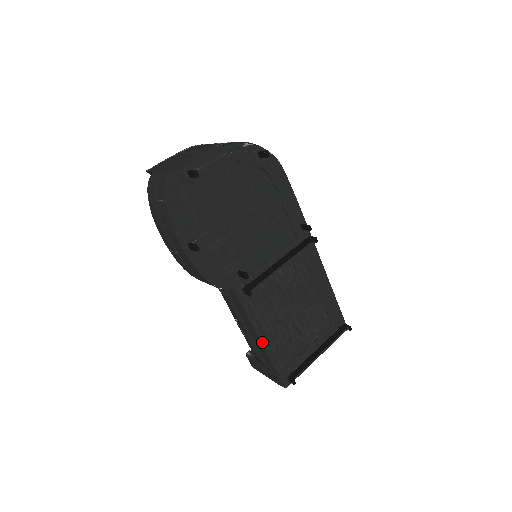
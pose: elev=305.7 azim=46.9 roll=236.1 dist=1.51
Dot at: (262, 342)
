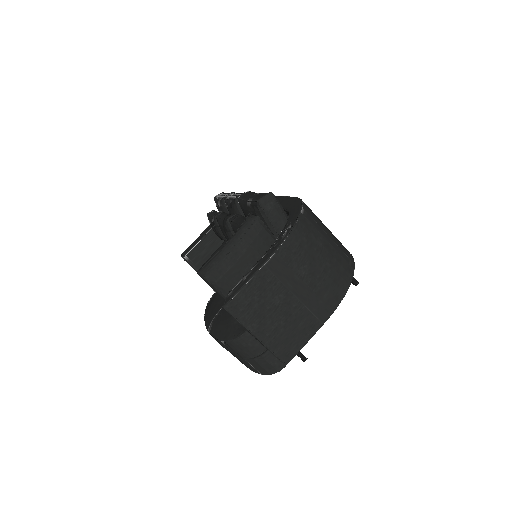
Dot at: occluded
